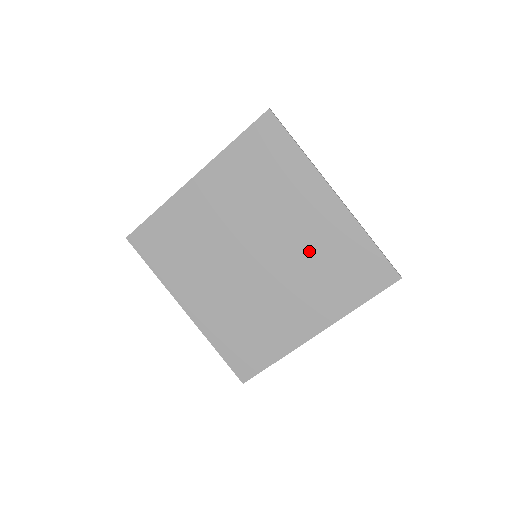
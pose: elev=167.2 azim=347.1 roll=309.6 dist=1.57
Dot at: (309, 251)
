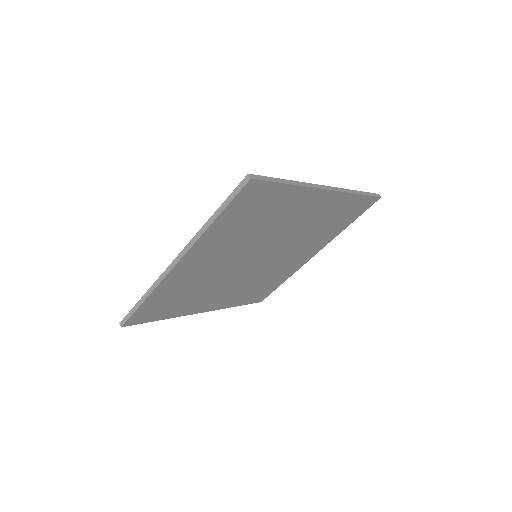
Dot at: (306, 229)
